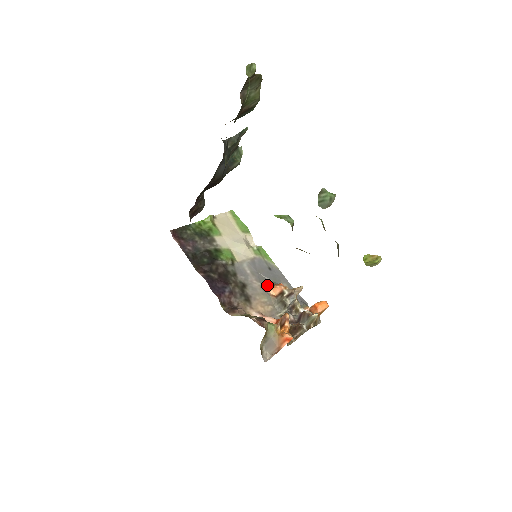
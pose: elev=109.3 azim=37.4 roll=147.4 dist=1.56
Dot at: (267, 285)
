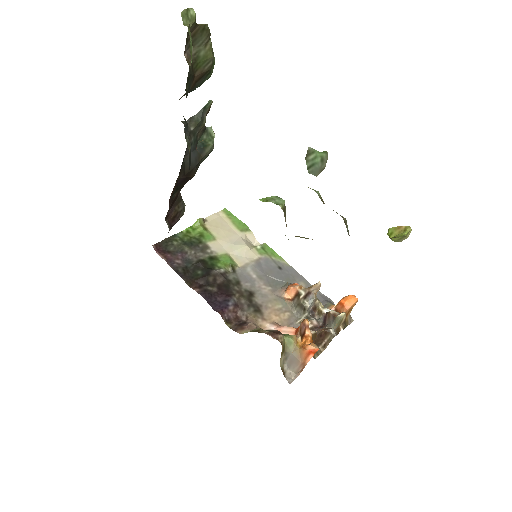
Dot at: (279, 288)
